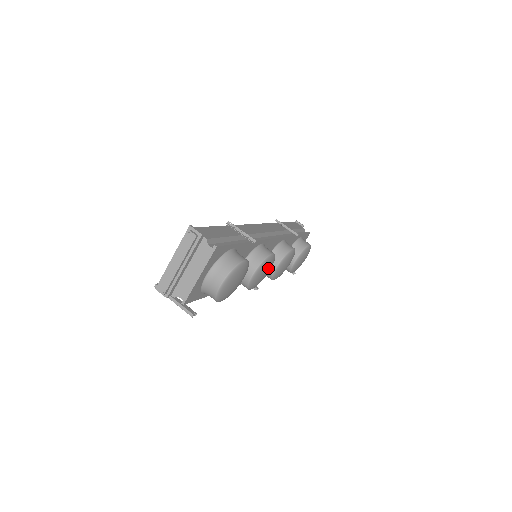
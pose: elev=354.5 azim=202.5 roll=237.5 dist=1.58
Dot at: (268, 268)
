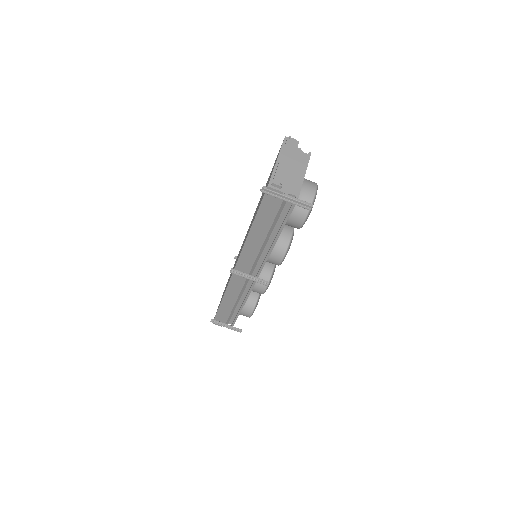
Dot at: occluded
